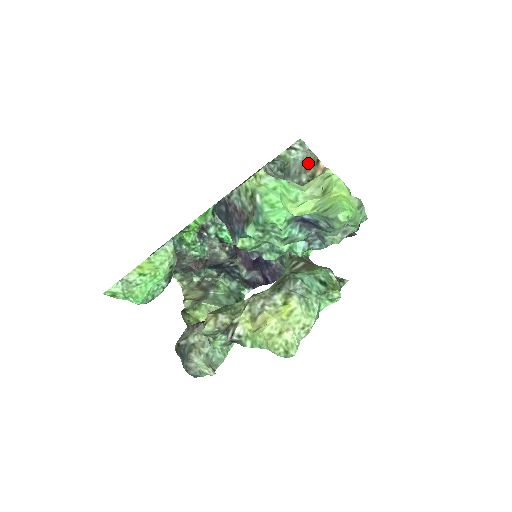
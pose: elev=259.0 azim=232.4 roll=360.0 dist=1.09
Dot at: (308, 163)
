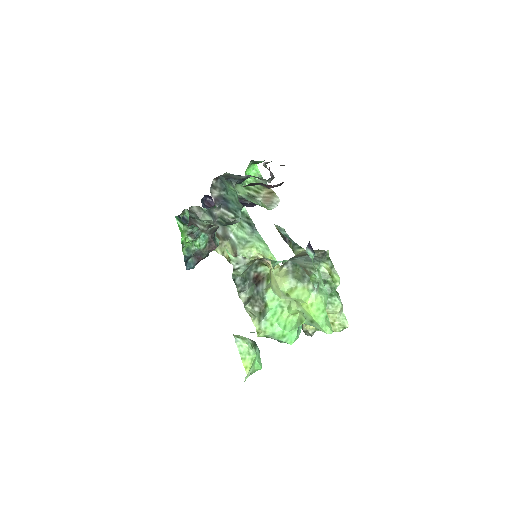
Dot at: (252, 263)
